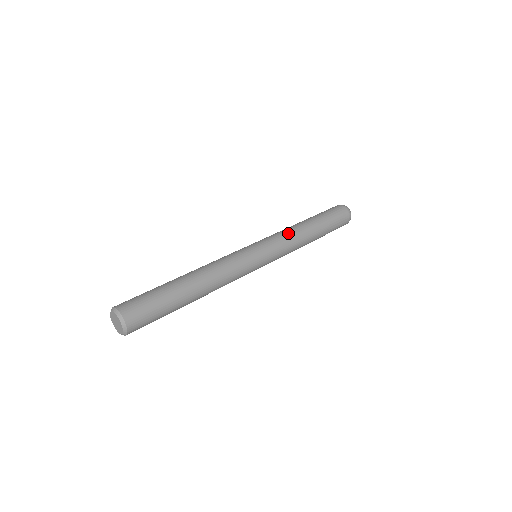
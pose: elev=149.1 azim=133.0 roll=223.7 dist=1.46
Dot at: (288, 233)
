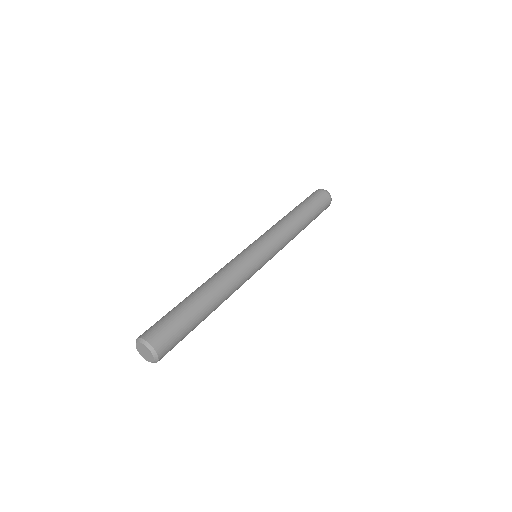
Dot at: (284, 230)
